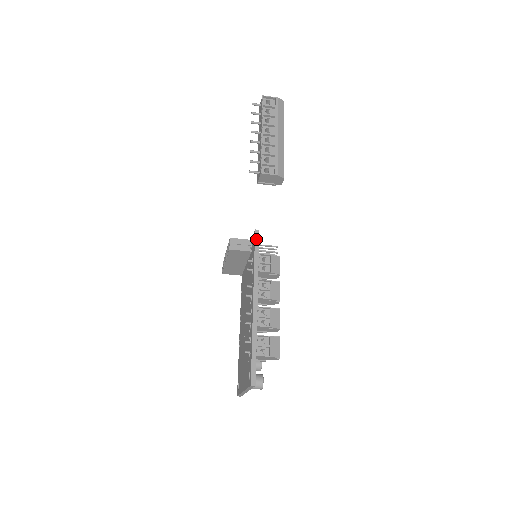
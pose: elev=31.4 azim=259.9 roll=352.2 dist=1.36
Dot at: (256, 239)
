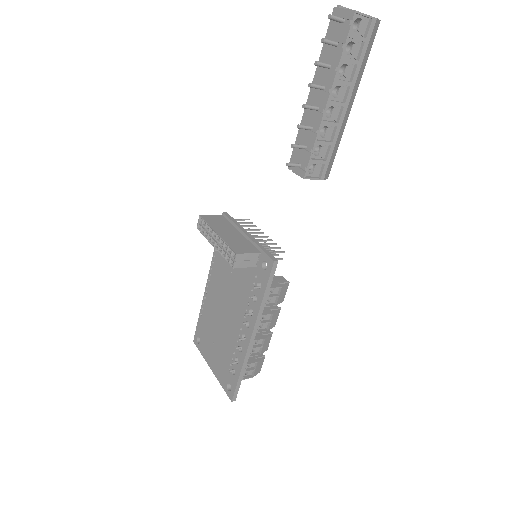
Dot at: (272, 273)
